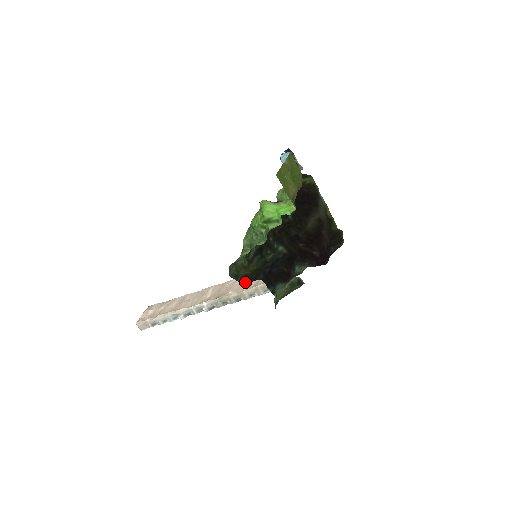
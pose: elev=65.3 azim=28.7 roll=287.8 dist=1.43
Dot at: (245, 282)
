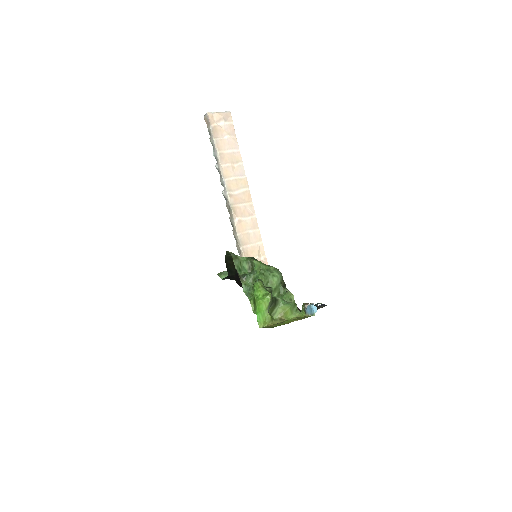
Dot at: (226, 261)
